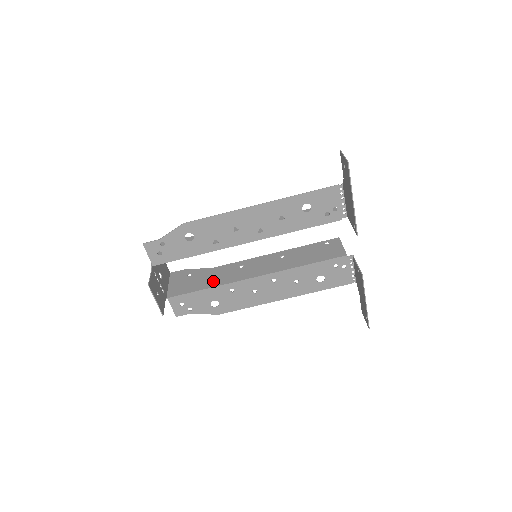
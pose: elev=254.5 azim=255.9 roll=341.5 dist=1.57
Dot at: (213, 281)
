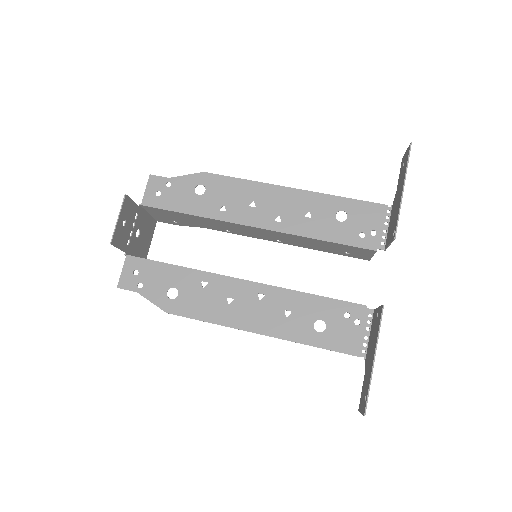
Dot at: occluded
